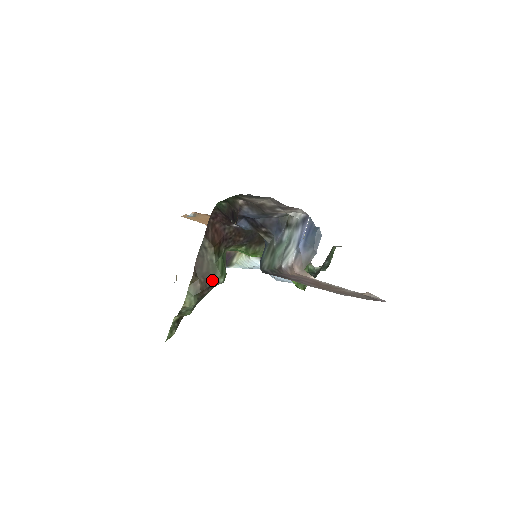
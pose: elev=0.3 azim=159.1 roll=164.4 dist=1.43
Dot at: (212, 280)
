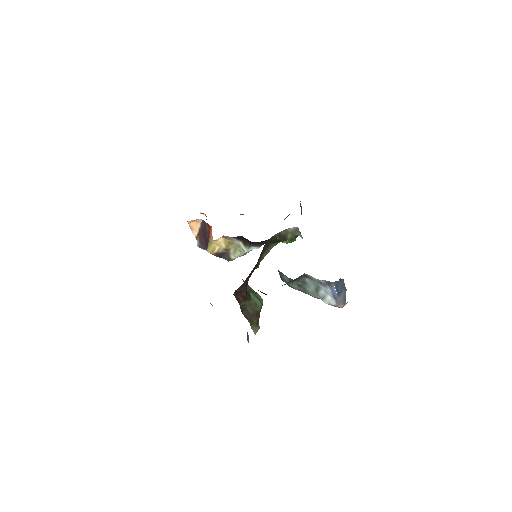
Dot at: (259, 310)
